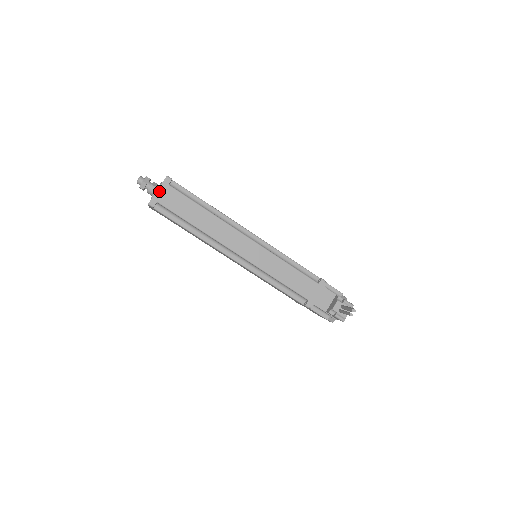
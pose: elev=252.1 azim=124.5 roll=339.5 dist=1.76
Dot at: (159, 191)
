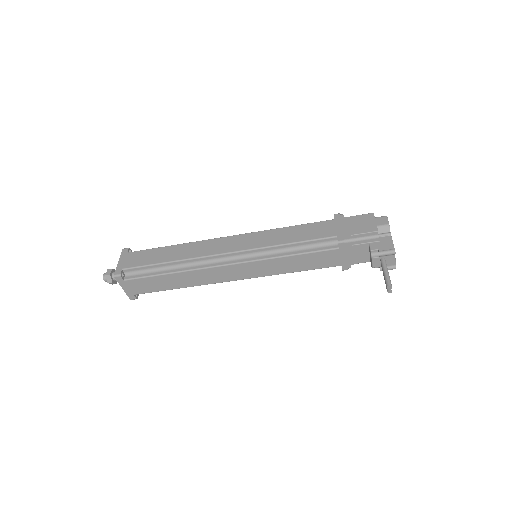
Dot at: (125, 289)
